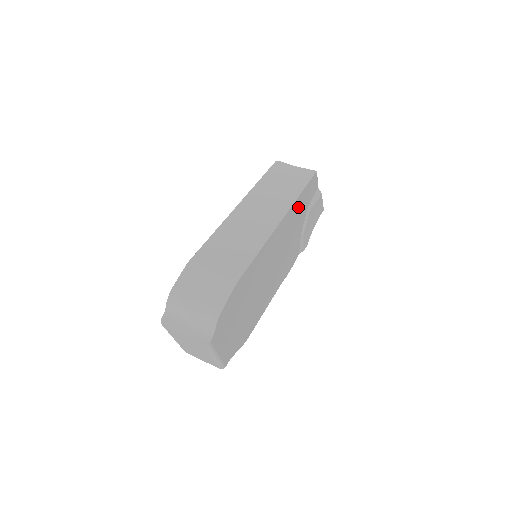
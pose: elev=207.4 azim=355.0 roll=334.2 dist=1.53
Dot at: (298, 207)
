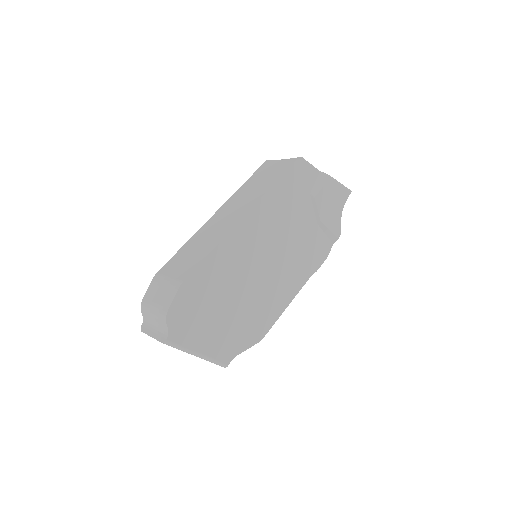
Dot at: (280, 198)
